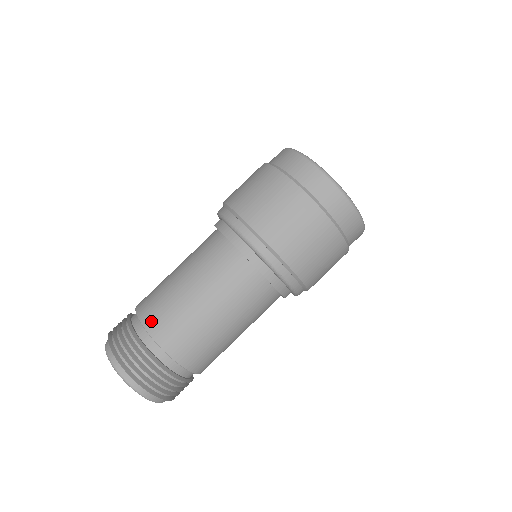
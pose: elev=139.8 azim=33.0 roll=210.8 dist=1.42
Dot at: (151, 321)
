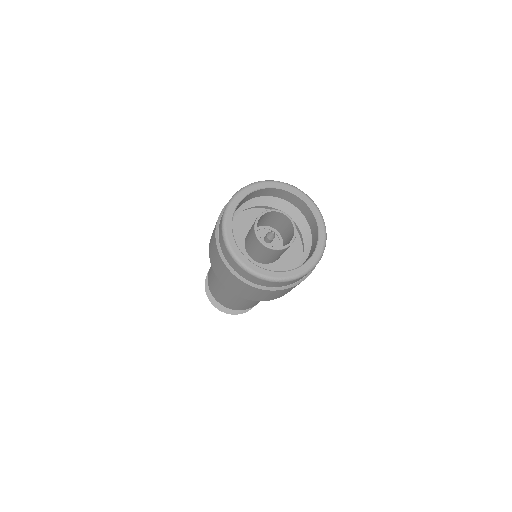
Dot at: (208, 282)
